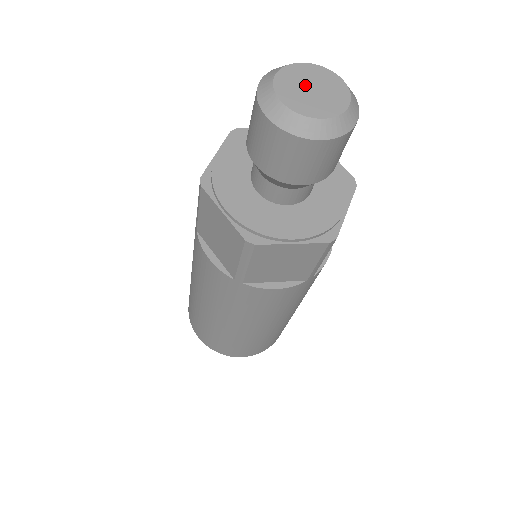
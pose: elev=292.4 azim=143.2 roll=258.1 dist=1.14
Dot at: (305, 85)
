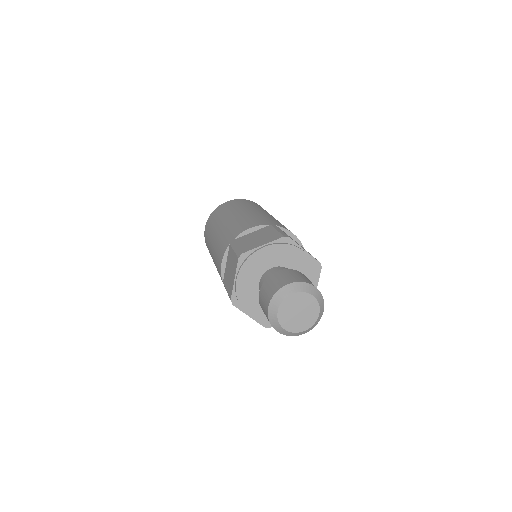
Dot at: (298, 308)
